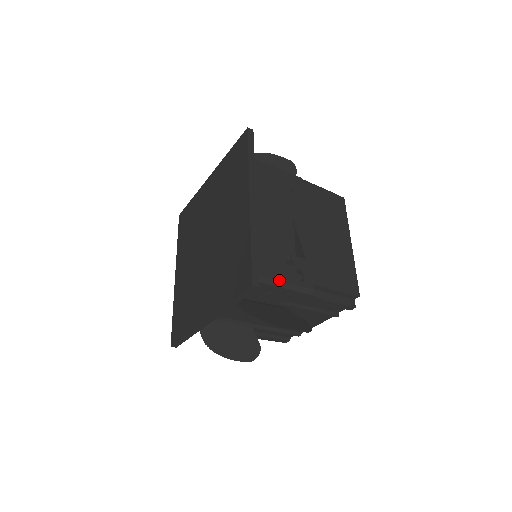
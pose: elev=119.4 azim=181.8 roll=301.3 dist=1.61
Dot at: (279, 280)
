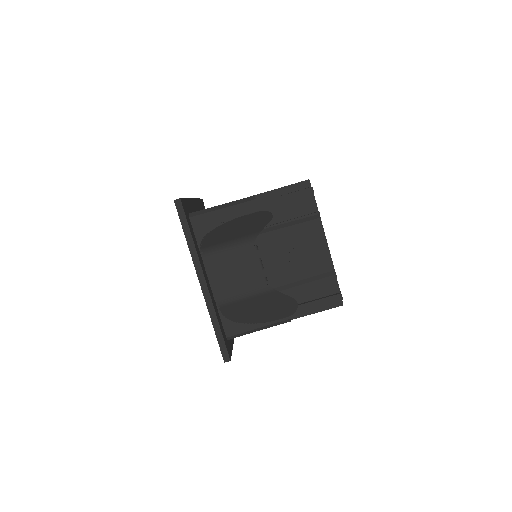
Dot at: (218, 206)
